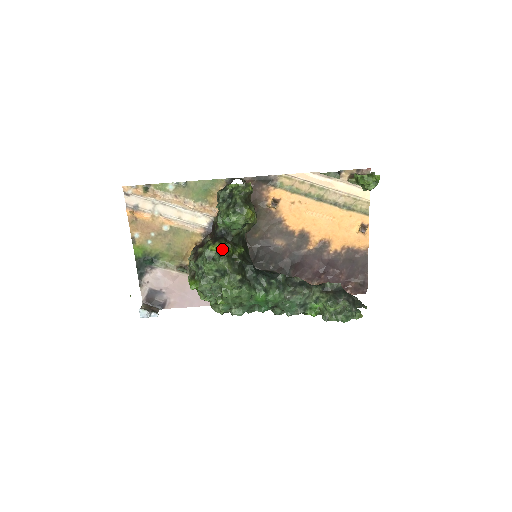
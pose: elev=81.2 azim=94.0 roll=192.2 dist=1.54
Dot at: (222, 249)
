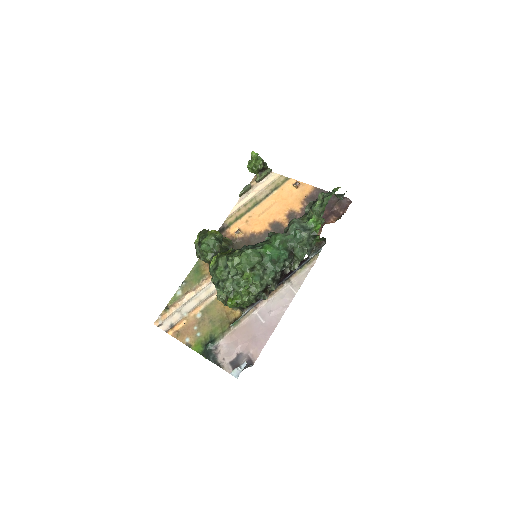
Dot at: (216, 258)
